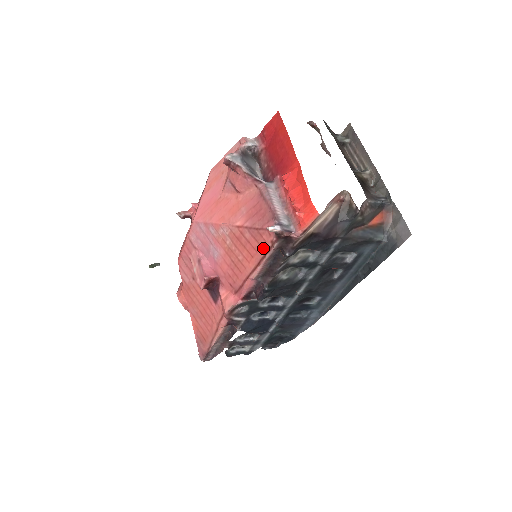
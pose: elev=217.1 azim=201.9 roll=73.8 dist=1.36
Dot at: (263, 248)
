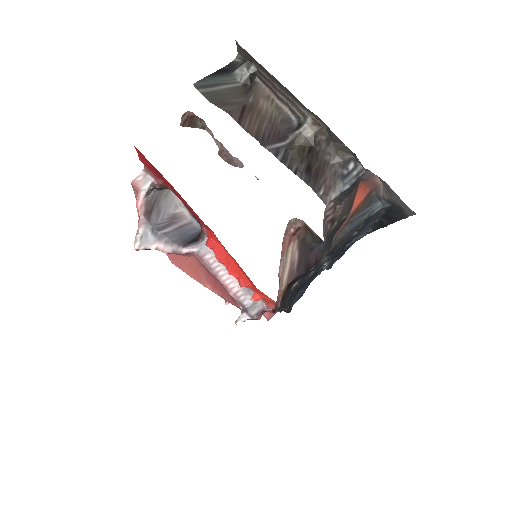
Dot at: occluded
